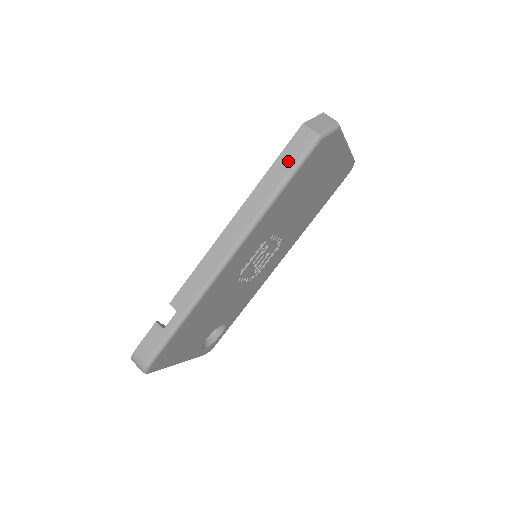
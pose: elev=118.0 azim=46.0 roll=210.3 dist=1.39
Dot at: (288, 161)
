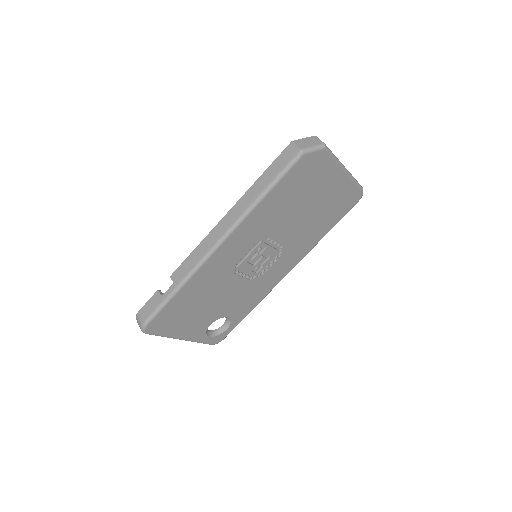
Dot at: (275, 170)
